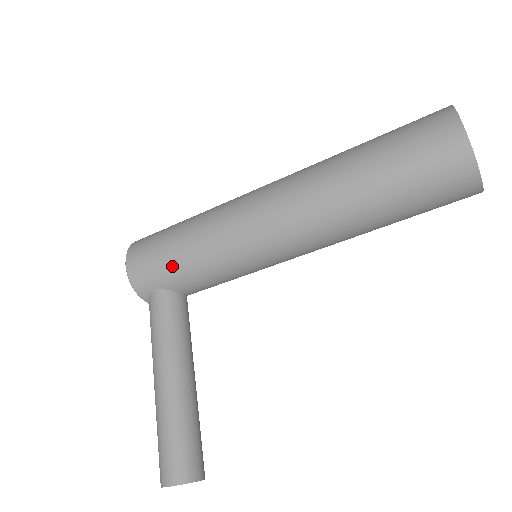
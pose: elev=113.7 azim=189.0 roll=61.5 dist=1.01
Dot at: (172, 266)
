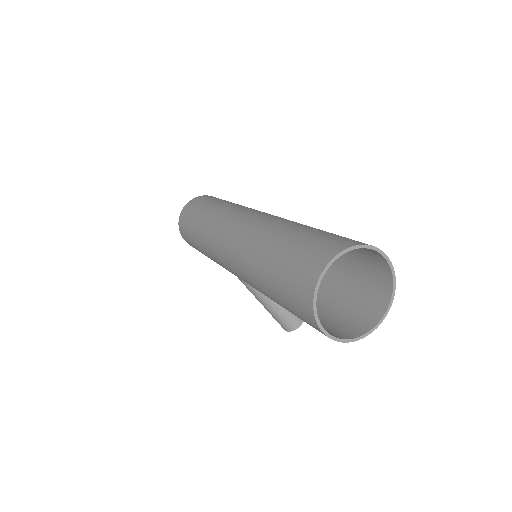
Dot at: occluded
